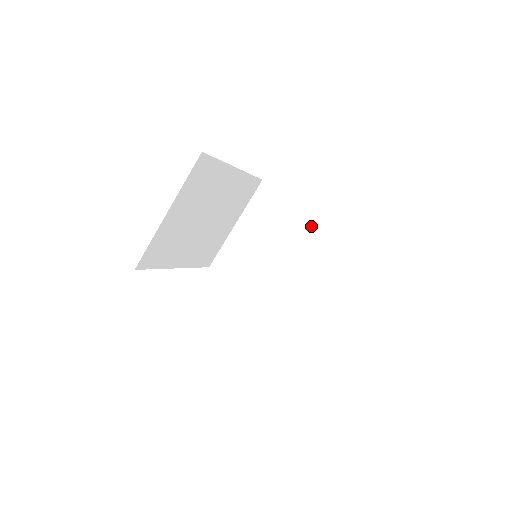
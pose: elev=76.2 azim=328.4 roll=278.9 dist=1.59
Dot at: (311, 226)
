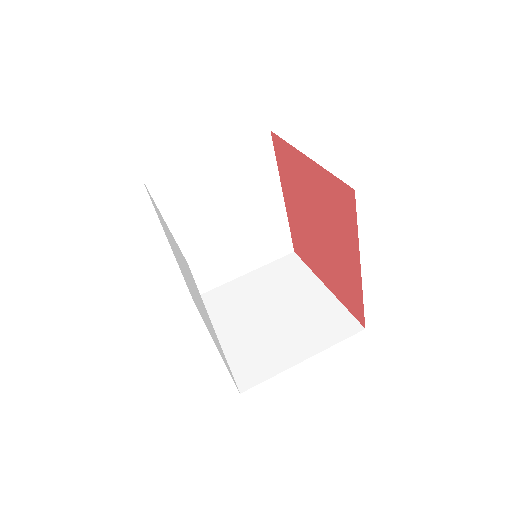
Dot at: (320, 298)
